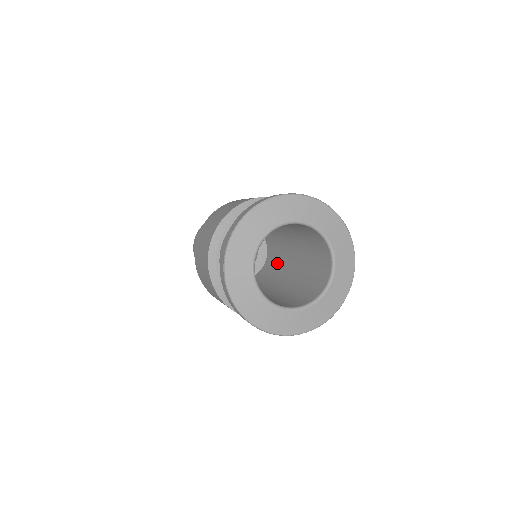
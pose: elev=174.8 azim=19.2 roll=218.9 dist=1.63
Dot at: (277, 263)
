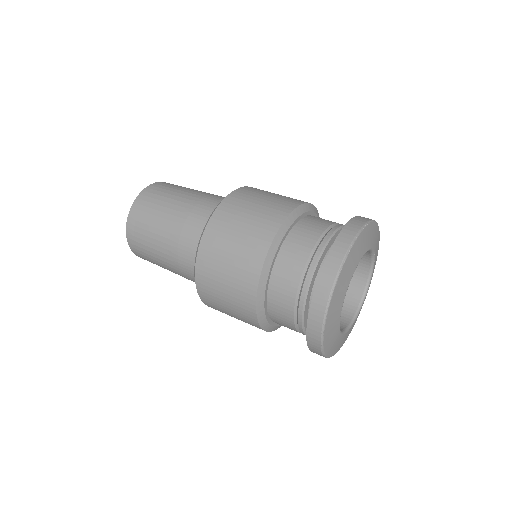
Dot at: occluded
